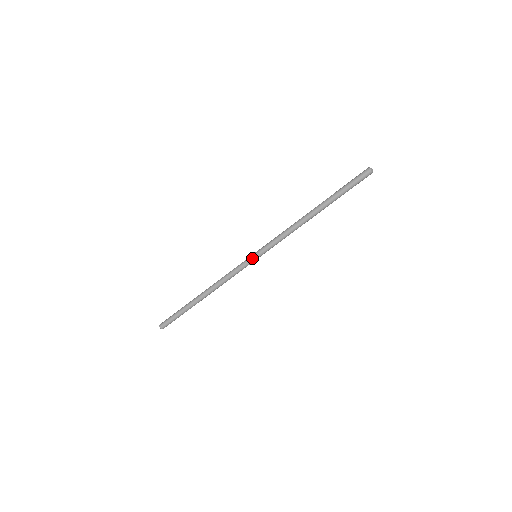
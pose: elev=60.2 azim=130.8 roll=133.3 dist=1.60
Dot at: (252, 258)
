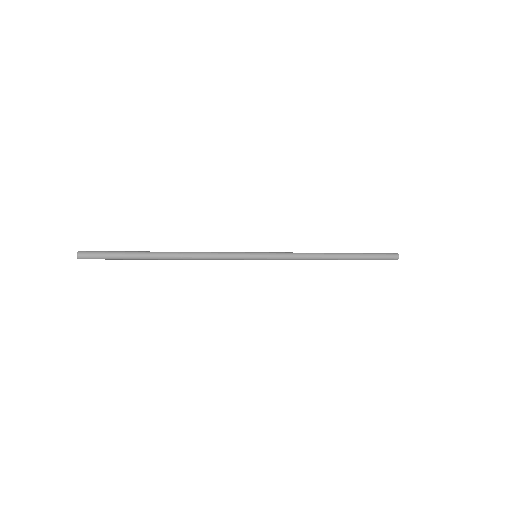
Dot at: (253, 257)
